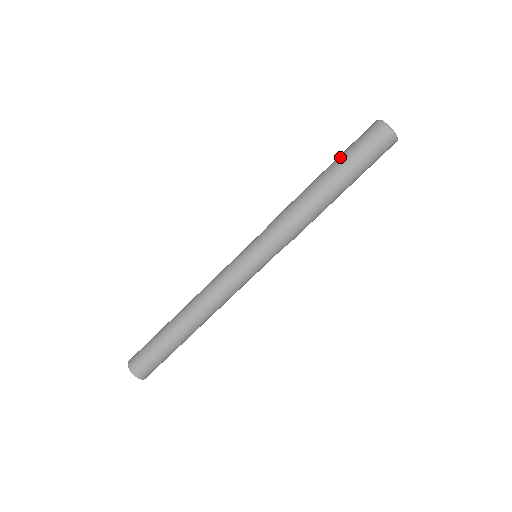
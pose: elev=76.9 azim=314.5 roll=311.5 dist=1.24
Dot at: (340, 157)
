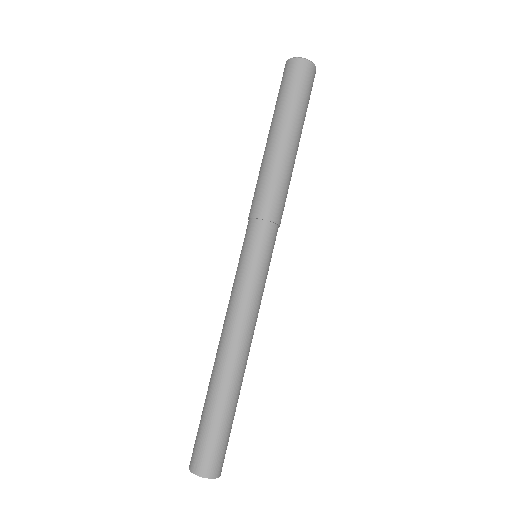
Dot at: (281, 110)
